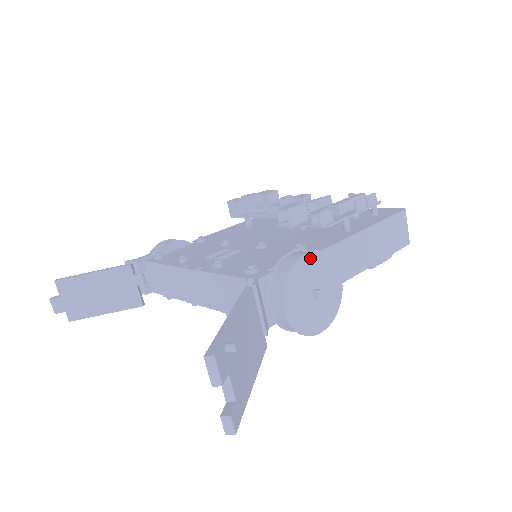
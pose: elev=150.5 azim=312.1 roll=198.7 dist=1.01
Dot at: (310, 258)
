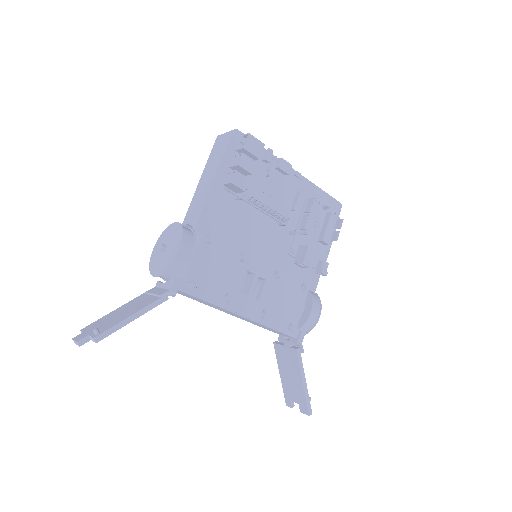
Dot at: (318, 314)
